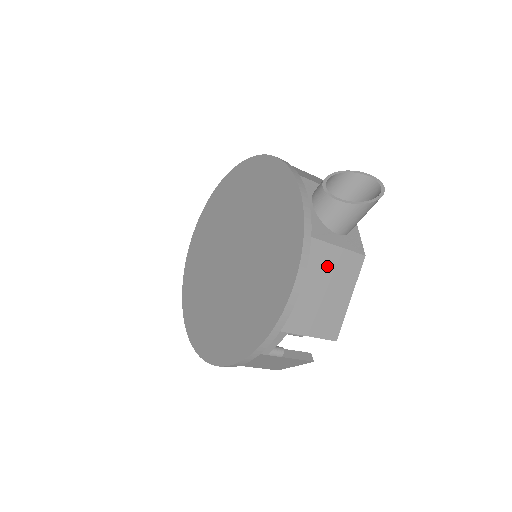
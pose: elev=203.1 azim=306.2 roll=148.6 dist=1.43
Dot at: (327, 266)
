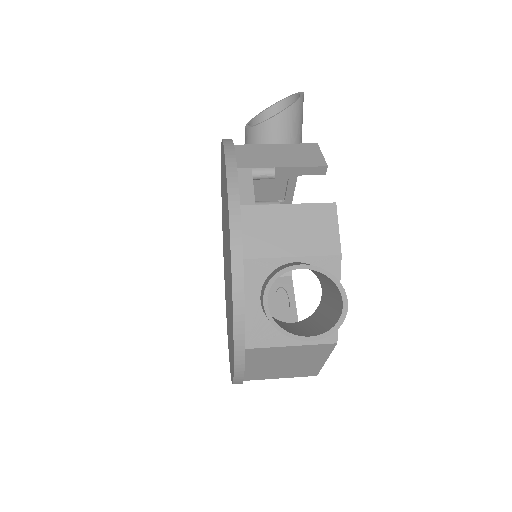
Dot at: (280, 355)
